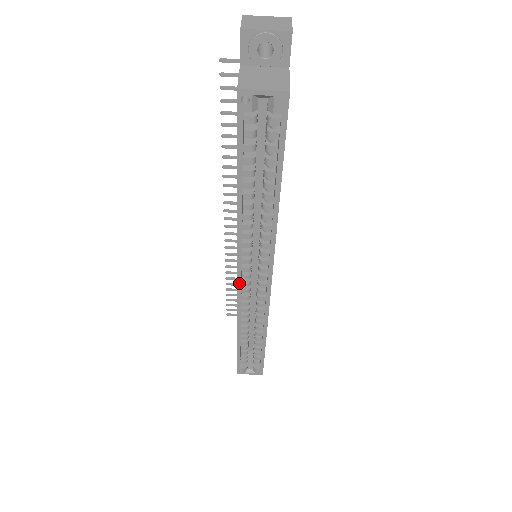
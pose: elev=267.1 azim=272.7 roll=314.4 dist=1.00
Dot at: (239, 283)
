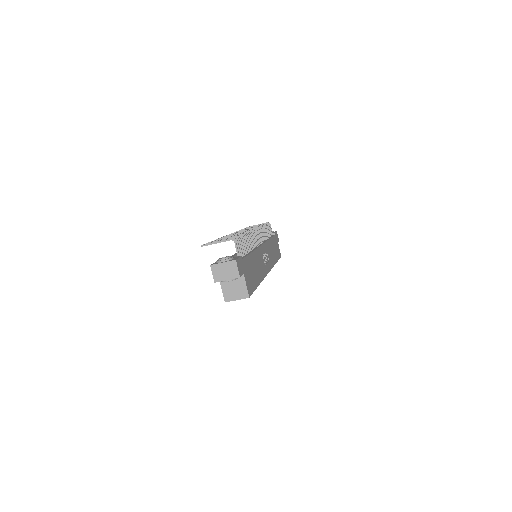
Dot at: occluded
